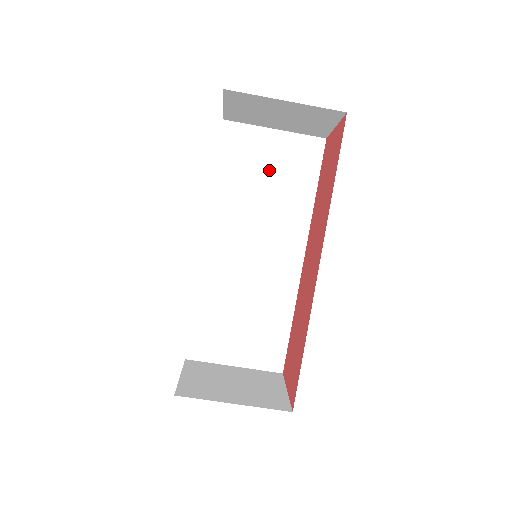
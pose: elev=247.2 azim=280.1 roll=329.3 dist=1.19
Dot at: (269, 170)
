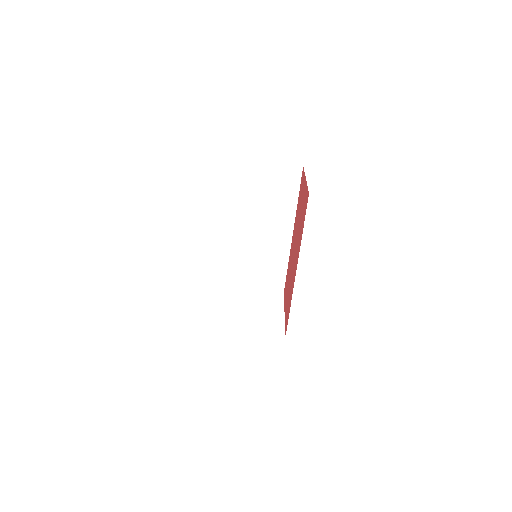
Dot at: (260, 190)
